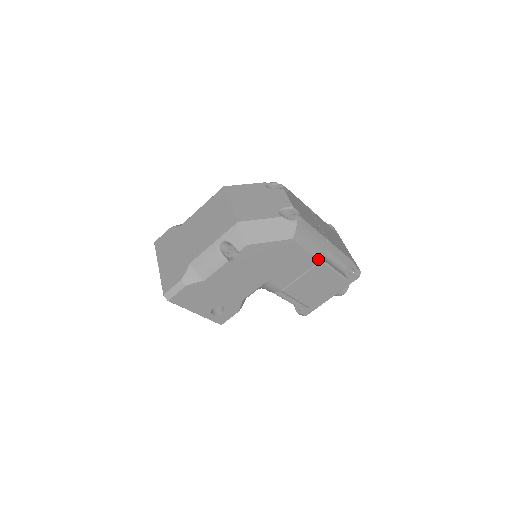
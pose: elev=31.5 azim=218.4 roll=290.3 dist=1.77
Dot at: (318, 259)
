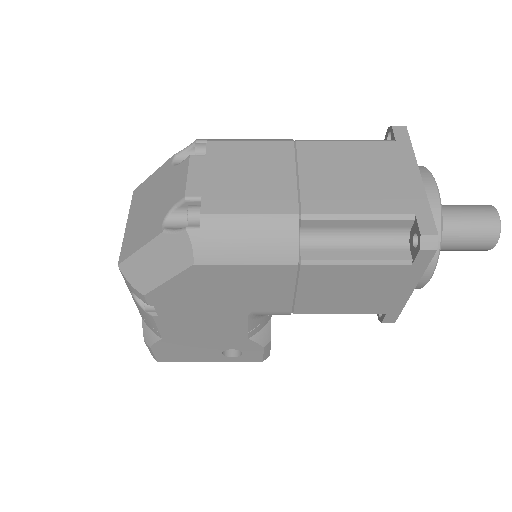
Dot at: (290, 264)
